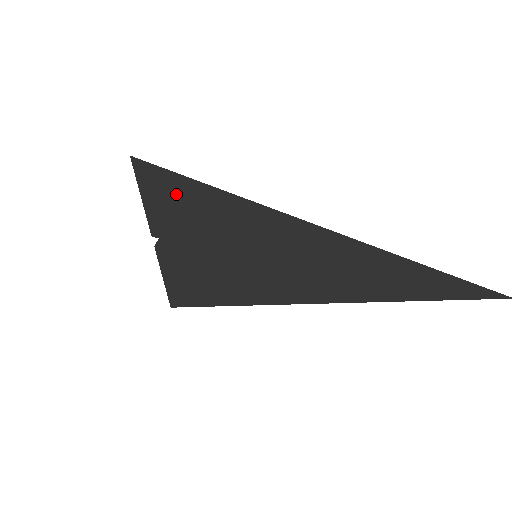
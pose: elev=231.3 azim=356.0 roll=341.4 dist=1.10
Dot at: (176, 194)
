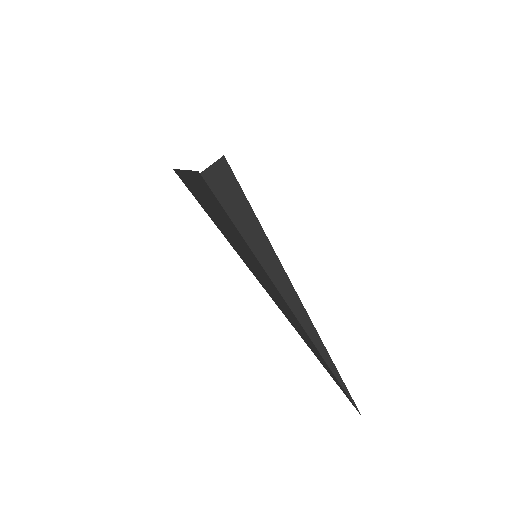
Dot at: (206, 205)
